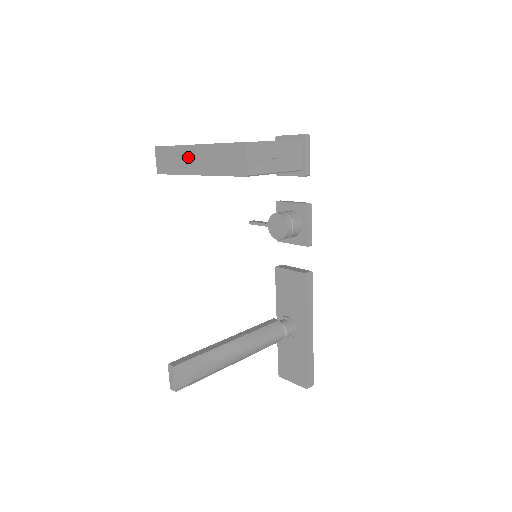
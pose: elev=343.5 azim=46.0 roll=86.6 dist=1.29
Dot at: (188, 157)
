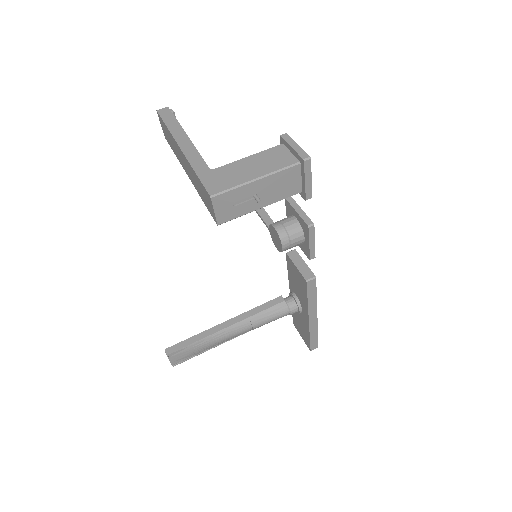
Dot at: (178, 152)
